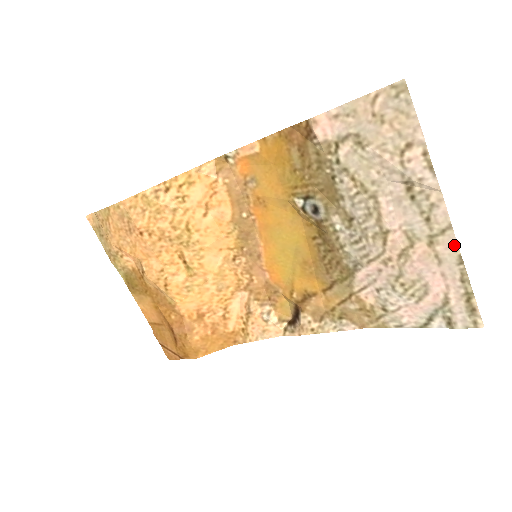
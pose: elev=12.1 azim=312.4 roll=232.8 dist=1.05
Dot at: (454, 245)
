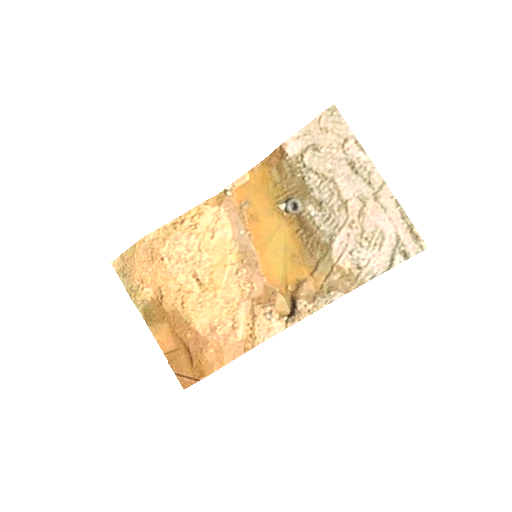
Dot at: (390, 194)
